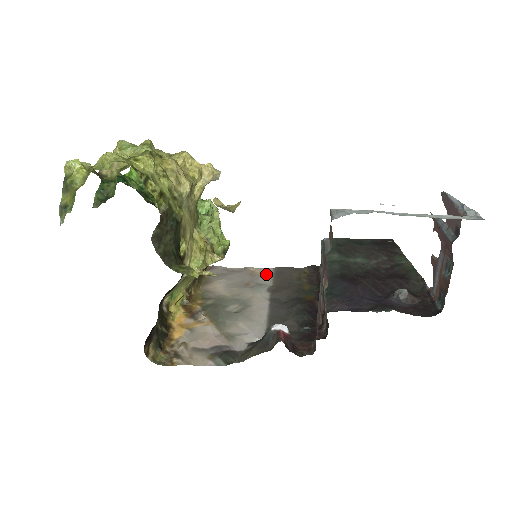
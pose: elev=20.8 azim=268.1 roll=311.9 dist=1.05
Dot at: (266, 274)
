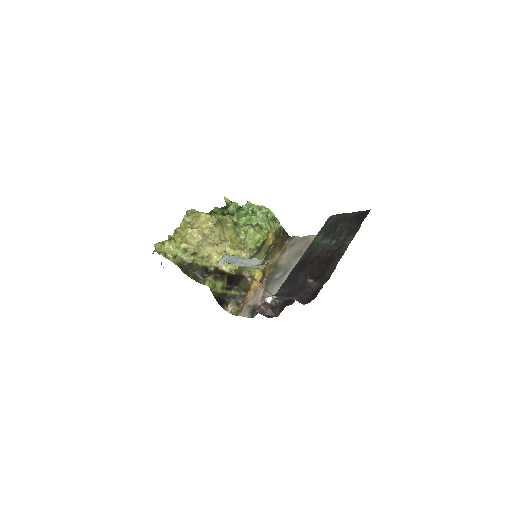
Dot at: occluded
